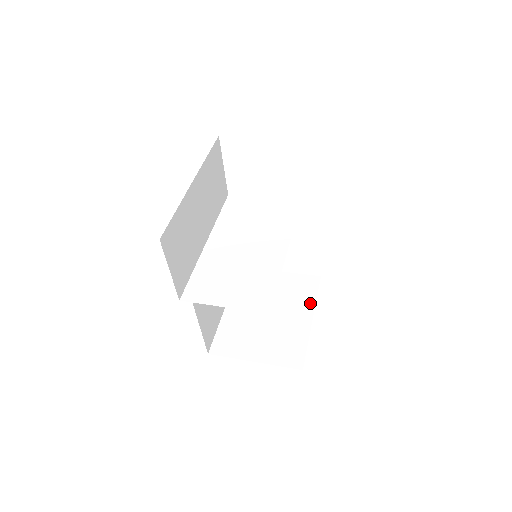
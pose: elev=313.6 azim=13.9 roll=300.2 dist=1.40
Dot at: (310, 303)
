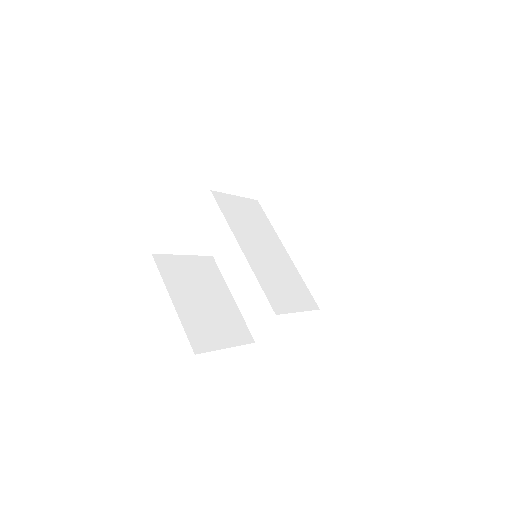
Dot at: (223, 283)
